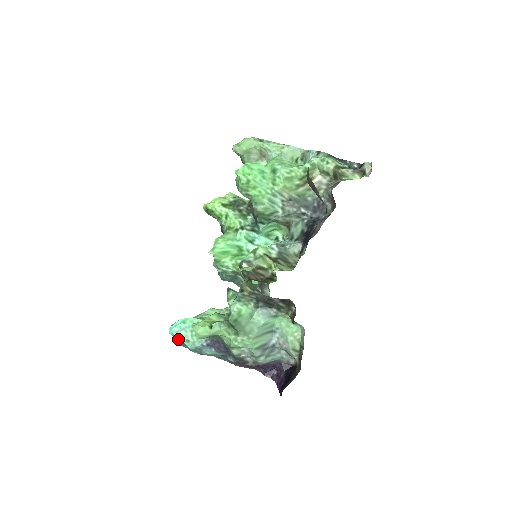
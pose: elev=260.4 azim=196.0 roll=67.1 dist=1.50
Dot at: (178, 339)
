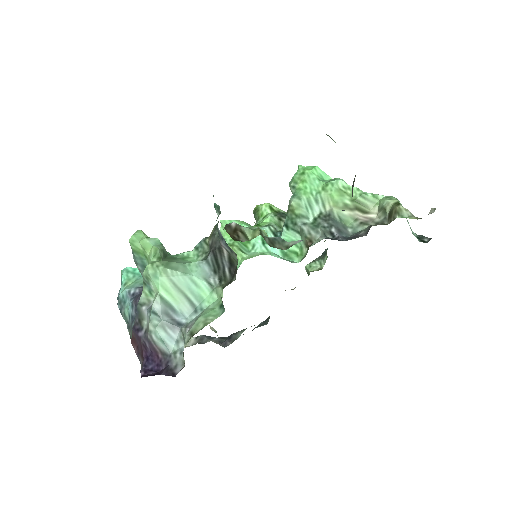
Dot at: occluded
